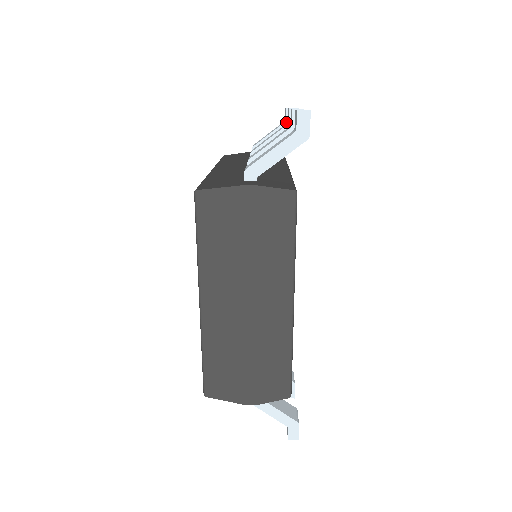
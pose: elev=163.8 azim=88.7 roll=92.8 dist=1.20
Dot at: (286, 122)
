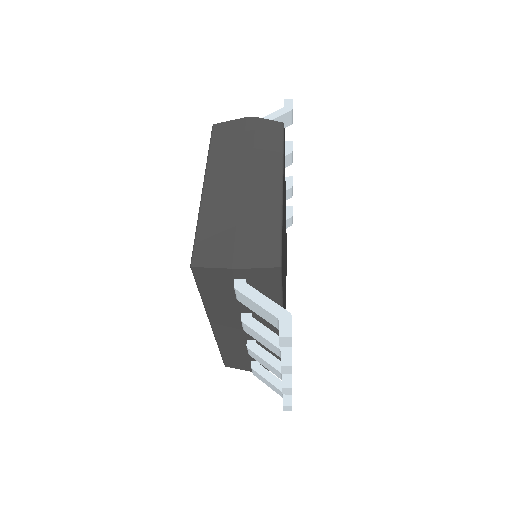
Dot at: (286, 214)
